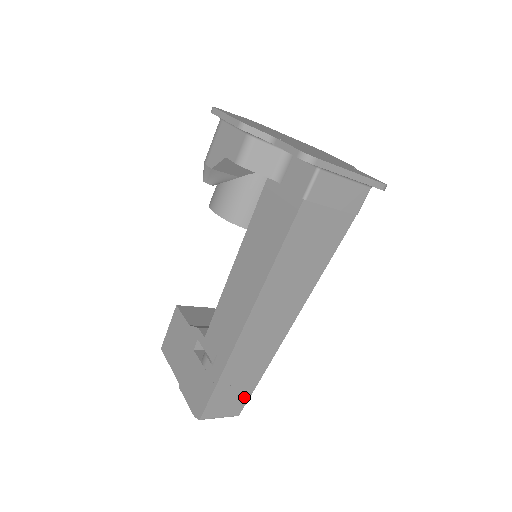
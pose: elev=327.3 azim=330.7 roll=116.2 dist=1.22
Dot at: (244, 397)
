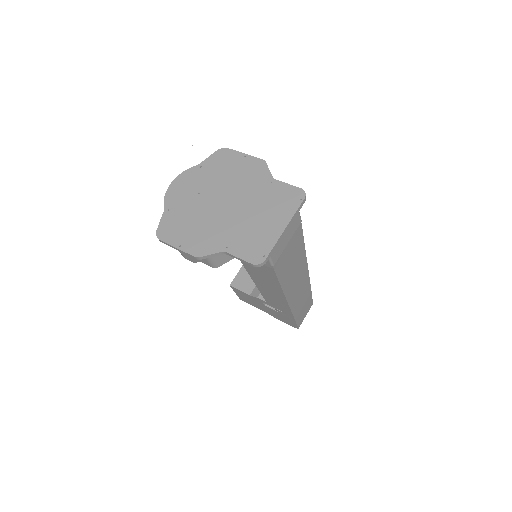
Dot at: (310, 301)
